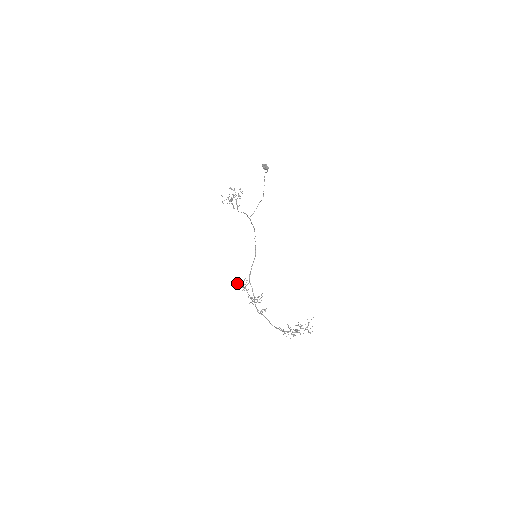
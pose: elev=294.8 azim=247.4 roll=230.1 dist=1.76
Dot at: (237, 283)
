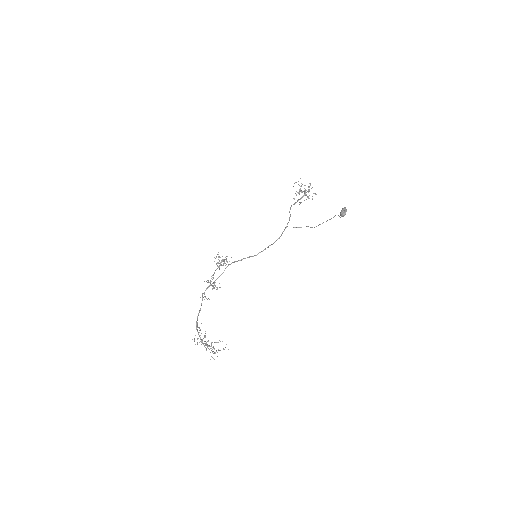
Dot at: occluded
